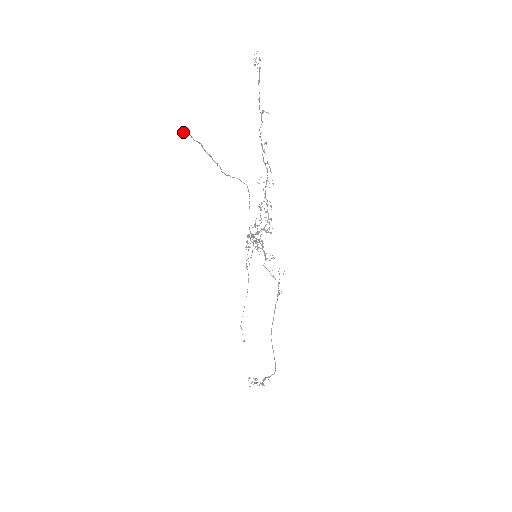
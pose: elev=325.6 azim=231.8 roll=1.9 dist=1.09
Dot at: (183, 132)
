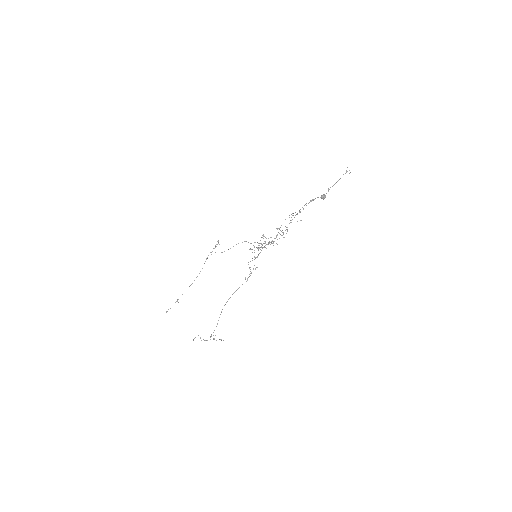
Dot at: occluded
